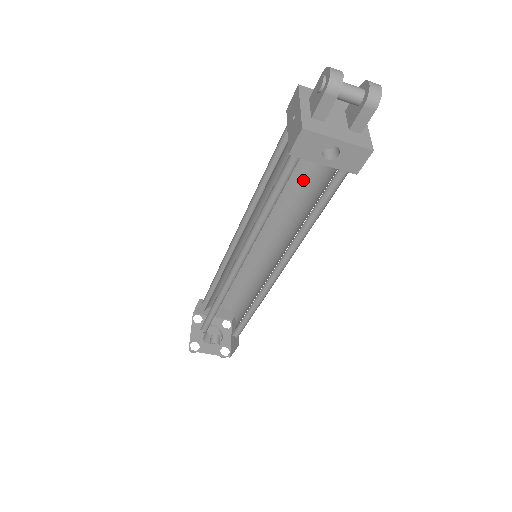
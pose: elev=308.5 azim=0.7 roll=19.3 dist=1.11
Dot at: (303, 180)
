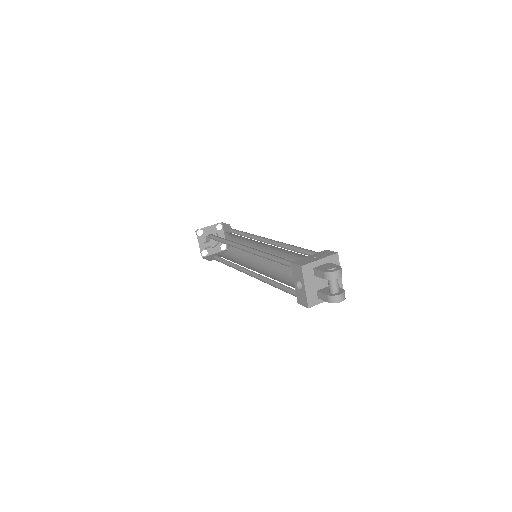
Dot at: occluded
